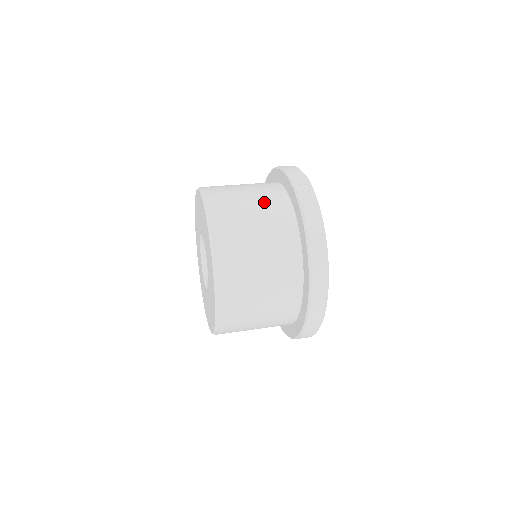
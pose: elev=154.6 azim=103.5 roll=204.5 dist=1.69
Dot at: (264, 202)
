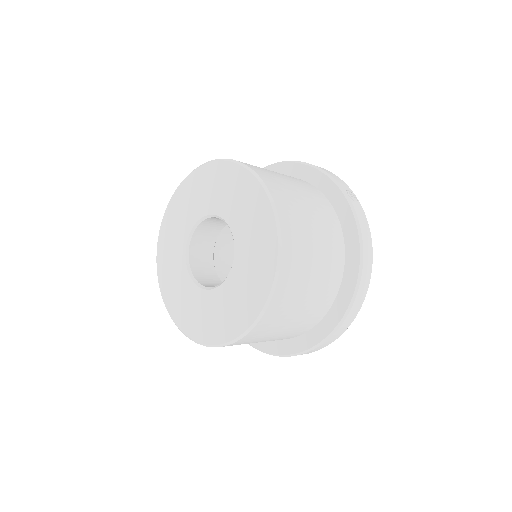
Dot at: (313, 199)
